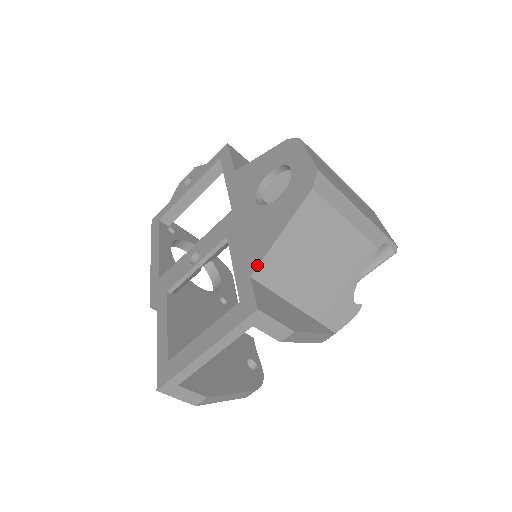
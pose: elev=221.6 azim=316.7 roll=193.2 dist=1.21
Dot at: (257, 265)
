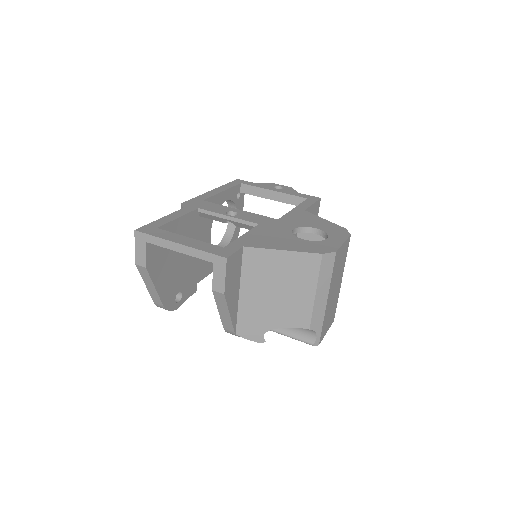
Dot at: (253, 247)
